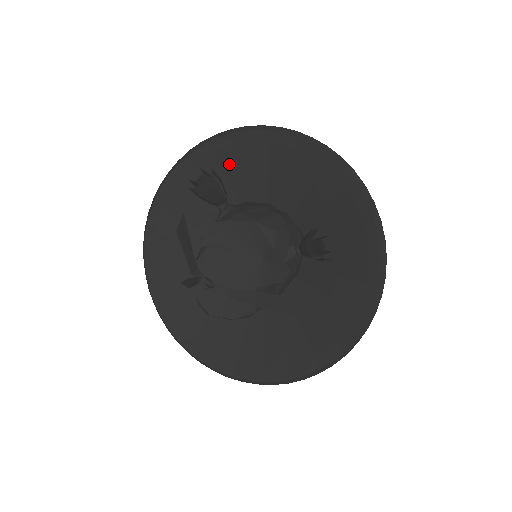
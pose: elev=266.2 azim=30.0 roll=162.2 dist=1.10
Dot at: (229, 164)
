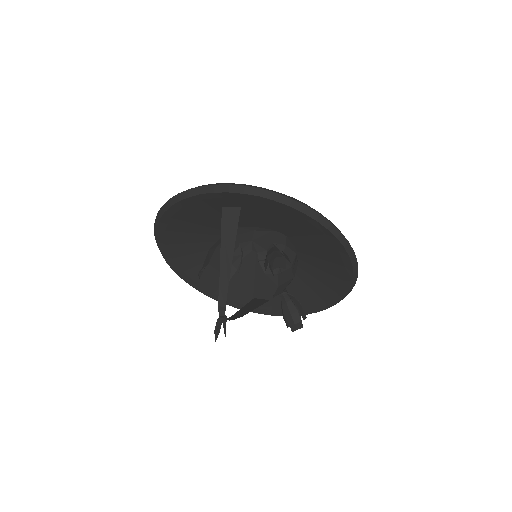
Dot at: (304, 227)
